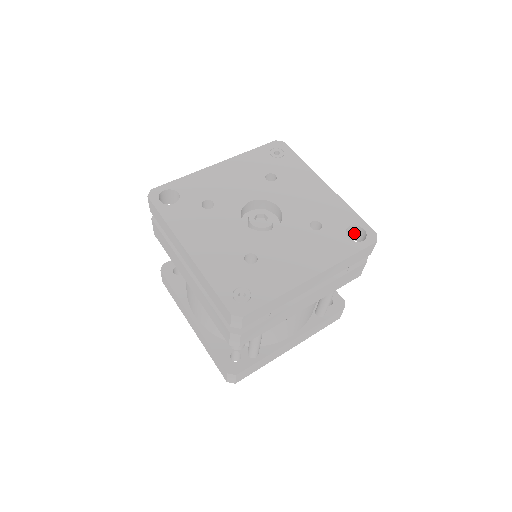
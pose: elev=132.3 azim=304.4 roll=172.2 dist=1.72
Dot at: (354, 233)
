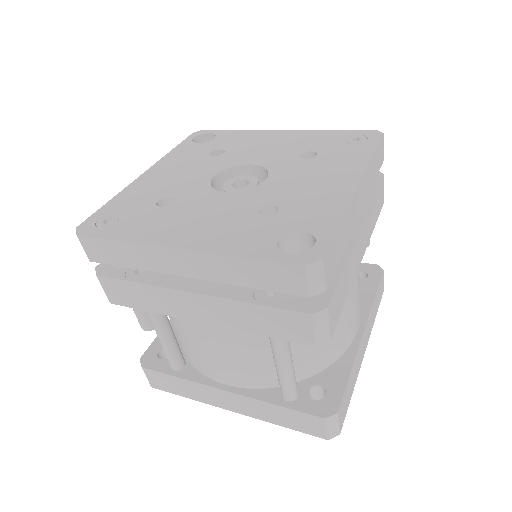
Dot at: occluded
